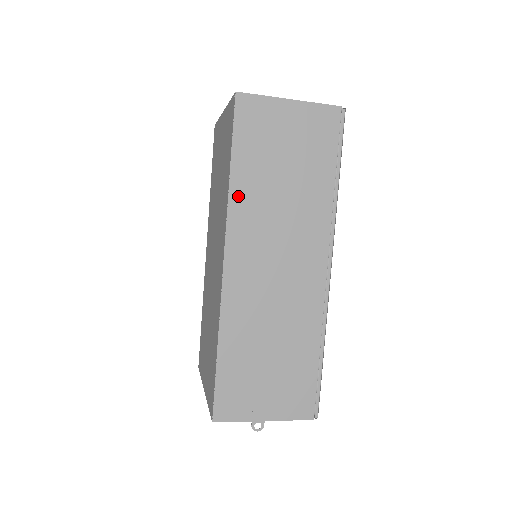
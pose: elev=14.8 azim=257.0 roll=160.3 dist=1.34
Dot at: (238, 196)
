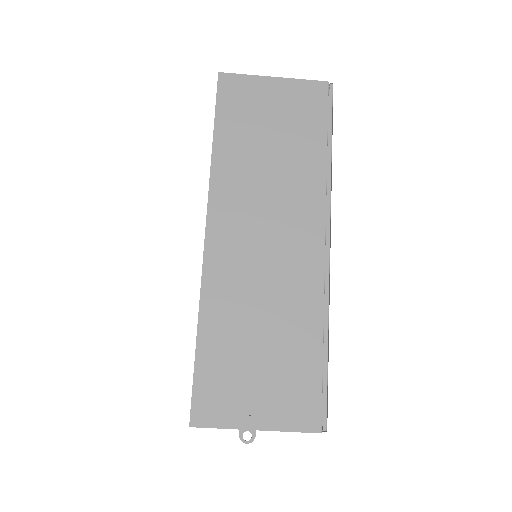
Dot at: (221, 167)
